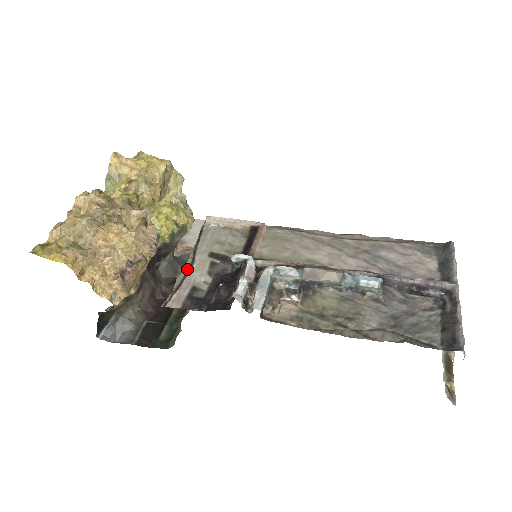
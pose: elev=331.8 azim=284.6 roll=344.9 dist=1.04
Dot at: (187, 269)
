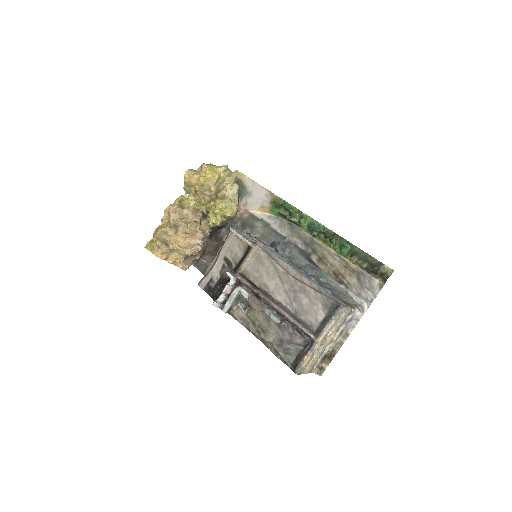
Dot at: (213, 264)
